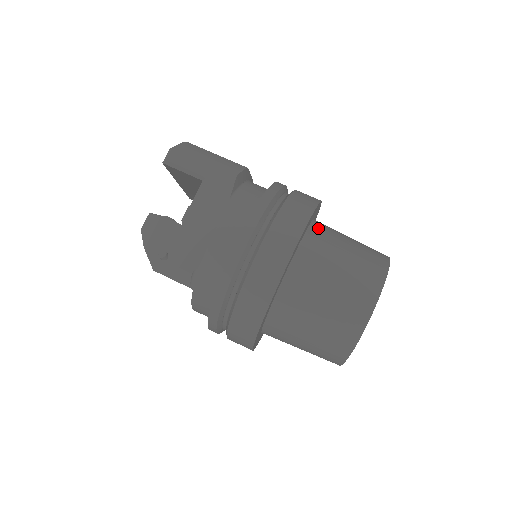
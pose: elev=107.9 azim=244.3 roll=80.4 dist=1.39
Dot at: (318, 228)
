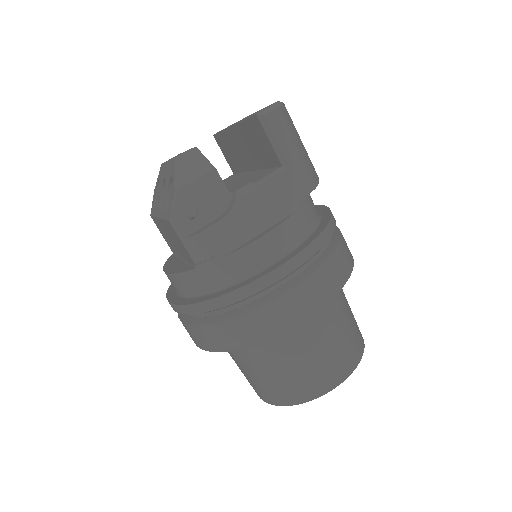
Dot at: occluded
